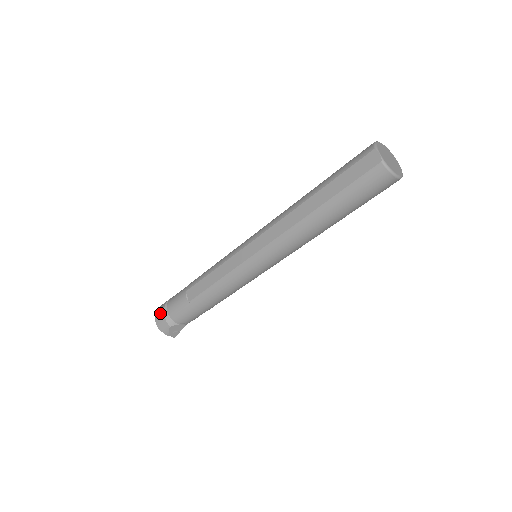
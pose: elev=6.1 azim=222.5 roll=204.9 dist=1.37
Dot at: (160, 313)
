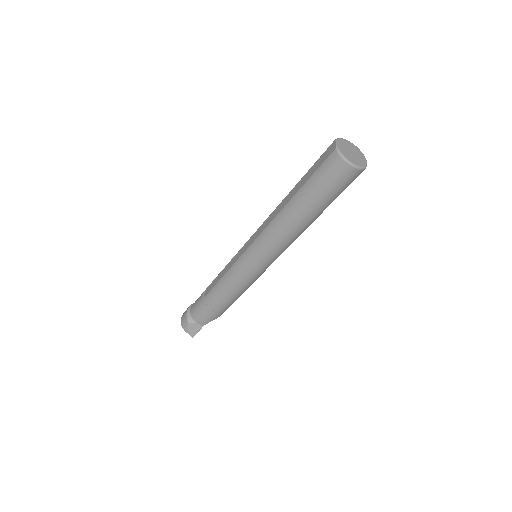
Dot at: (185, 311)
